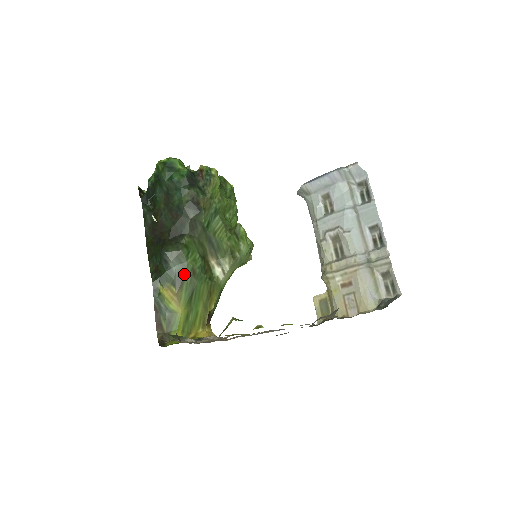
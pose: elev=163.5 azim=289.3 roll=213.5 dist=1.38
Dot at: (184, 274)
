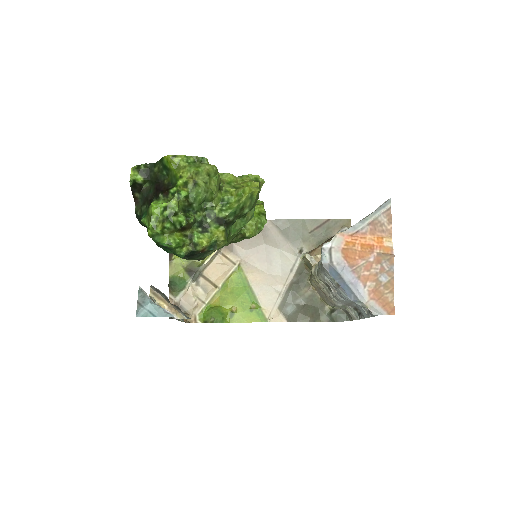
Dot at: occluded
